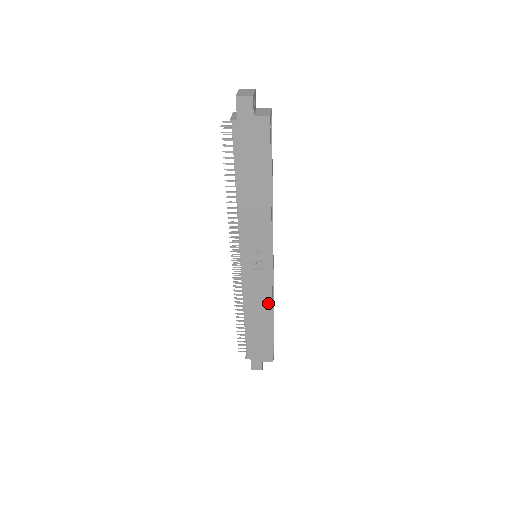
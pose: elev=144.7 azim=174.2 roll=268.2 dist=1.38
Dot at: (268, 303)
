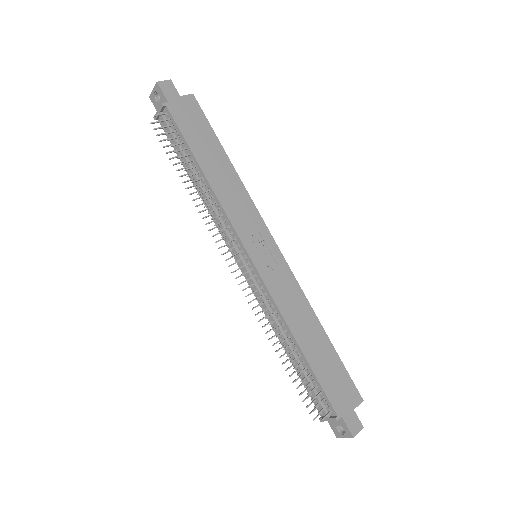
Dot at: (305, 304)
